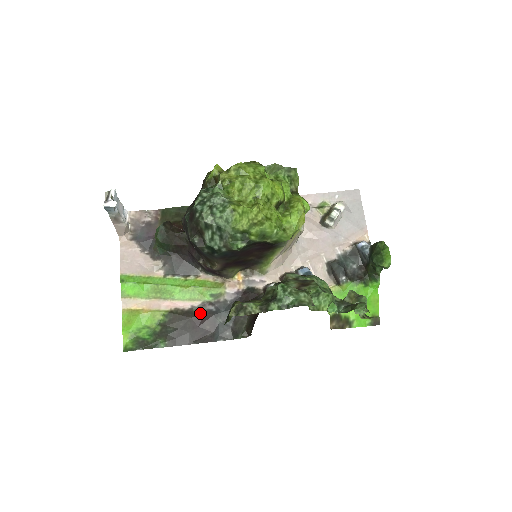
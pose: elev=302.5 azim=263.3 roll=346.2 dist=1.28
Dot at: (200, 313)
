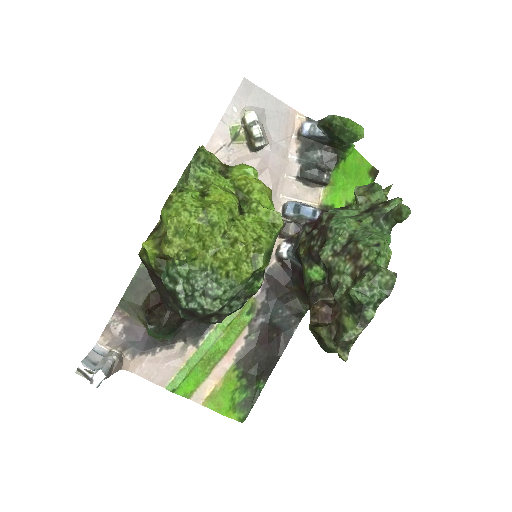
Dot at: (257, 335)
